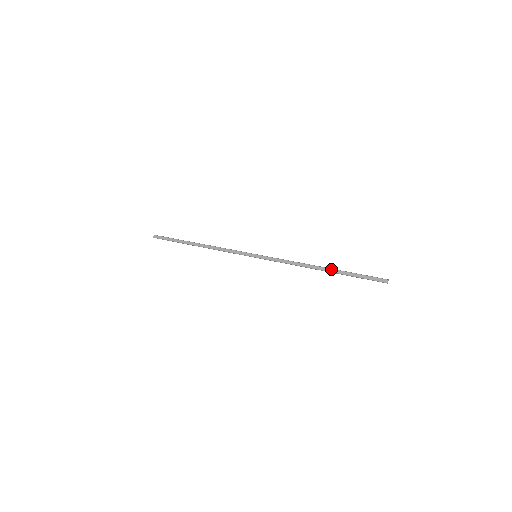
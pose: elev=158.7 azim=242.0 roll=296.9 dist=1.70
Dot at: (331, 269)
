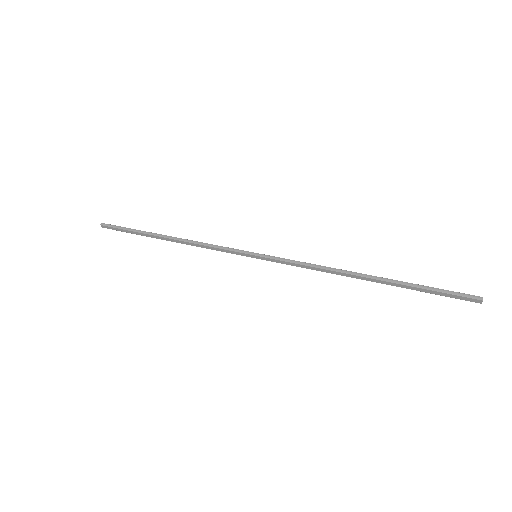
Dot at: (380, 281)
